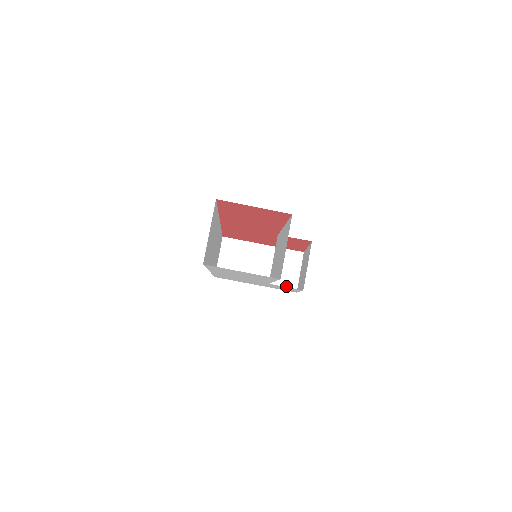
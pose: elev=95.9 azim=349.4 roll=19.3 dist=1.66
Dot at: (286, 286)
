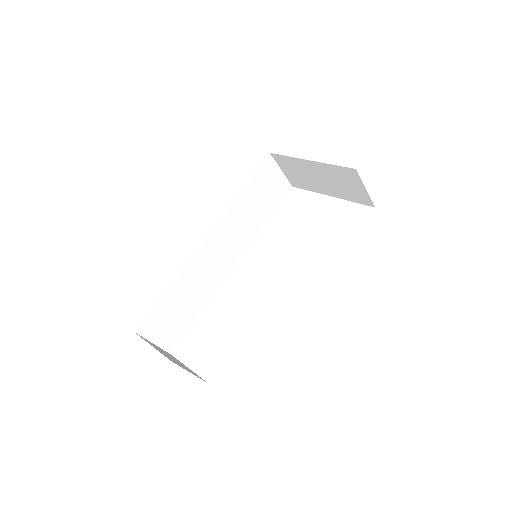
Dot at: (360, 200)
